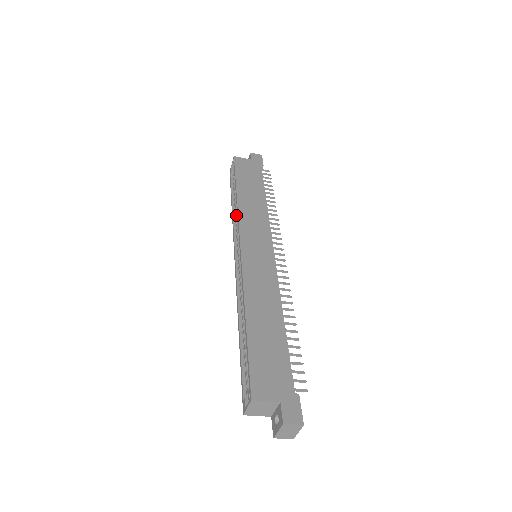
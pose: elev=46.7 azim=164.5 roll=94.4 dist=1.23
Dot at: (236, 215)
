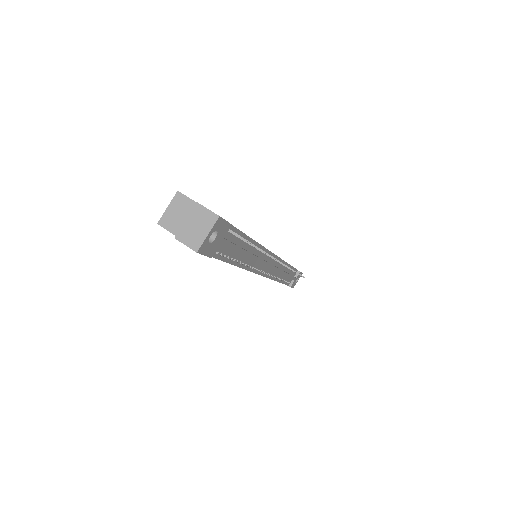
Dot at: occluded
